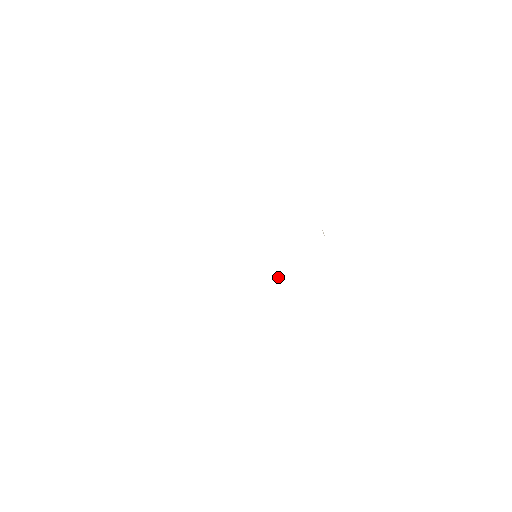
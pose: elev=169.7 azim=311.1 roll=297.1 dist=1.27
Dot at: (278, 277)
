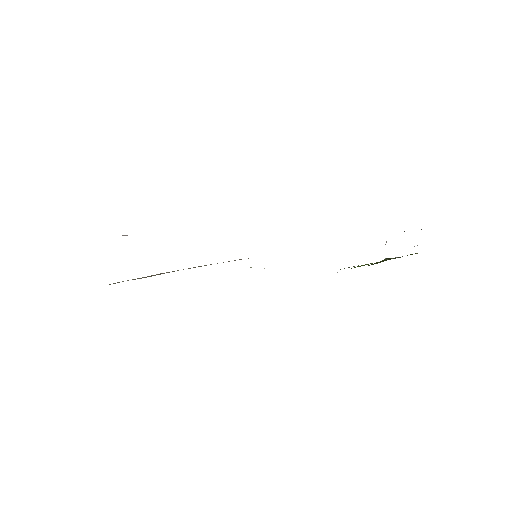
Dot at: occluded
